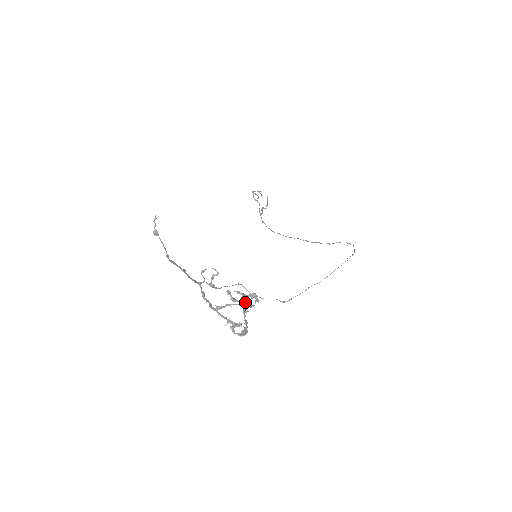
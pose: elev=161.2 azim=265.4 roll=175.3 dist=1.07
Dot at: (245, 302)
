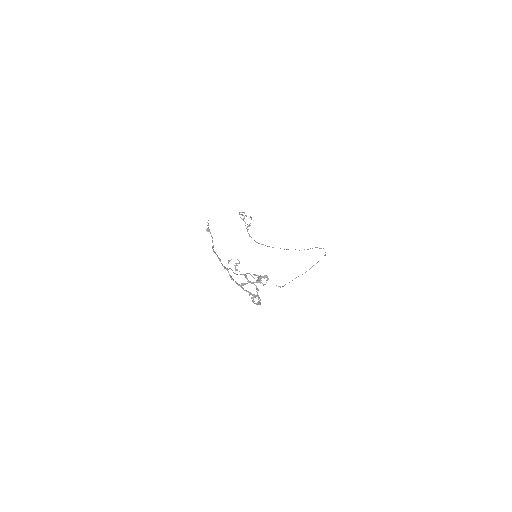
Dot at: (261, 280)
